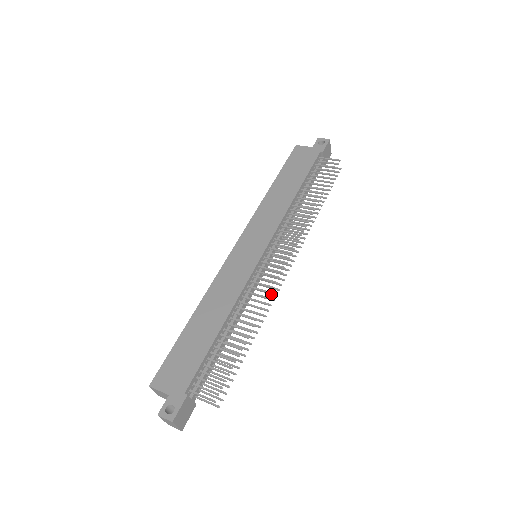
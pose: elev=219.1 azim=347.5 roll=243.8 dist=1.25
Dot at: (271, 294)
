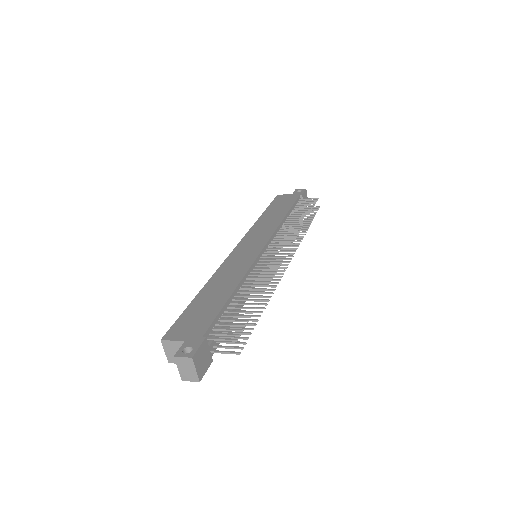
Dot at: (276, 277)
